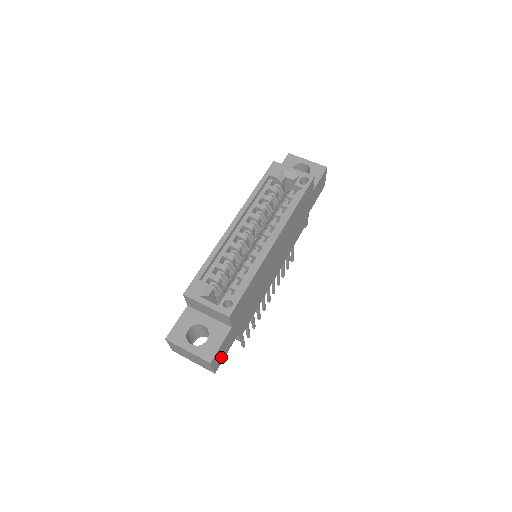
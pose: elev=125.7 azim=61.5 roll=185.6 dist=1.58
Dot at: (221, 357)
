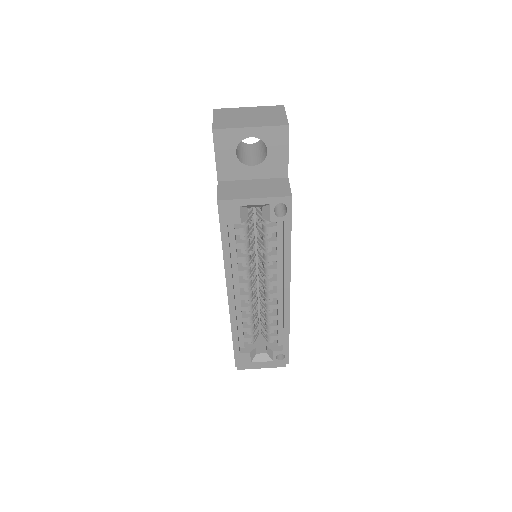
Dot at: occluded
